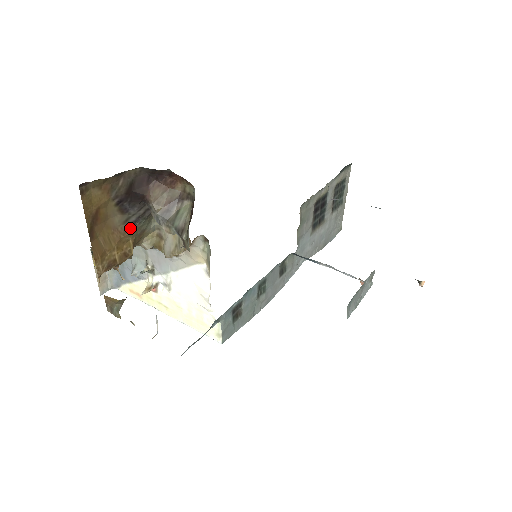
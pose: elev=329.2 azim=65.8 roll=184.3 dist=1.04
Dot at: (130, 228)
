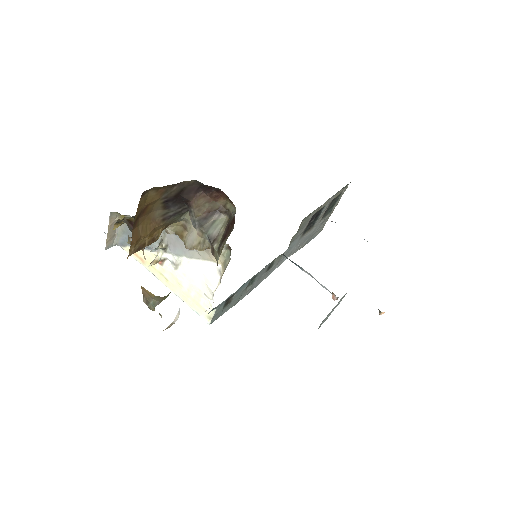
Dot at: (165, 220)
